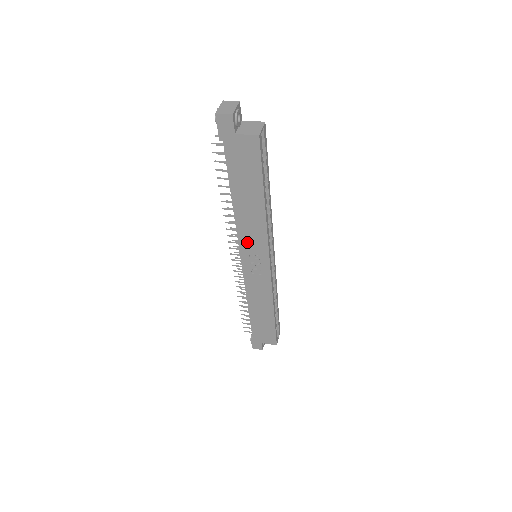
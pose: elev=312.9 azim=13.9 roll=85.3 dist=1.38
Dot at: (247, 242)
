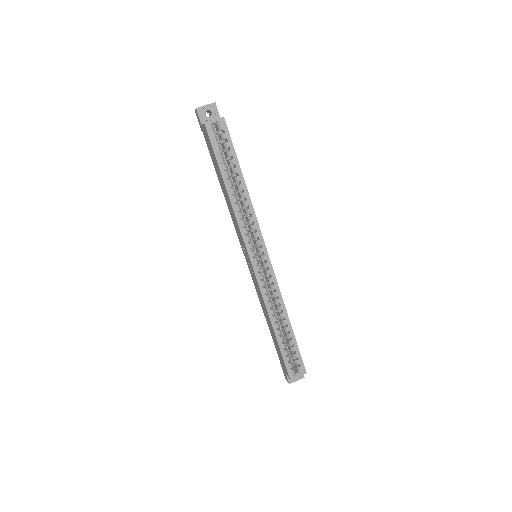
Dot at: (238, 234)
